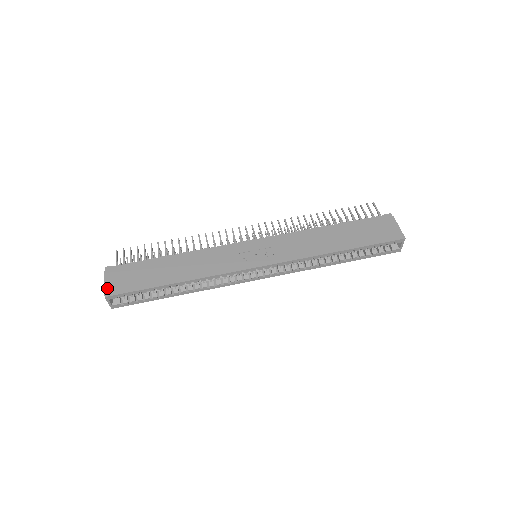
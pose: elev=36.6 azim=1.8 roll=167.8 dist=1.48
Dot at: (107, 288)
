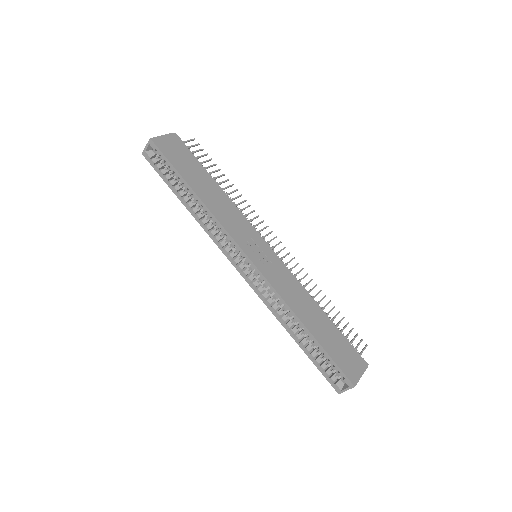
Dot at: (159, 138)
